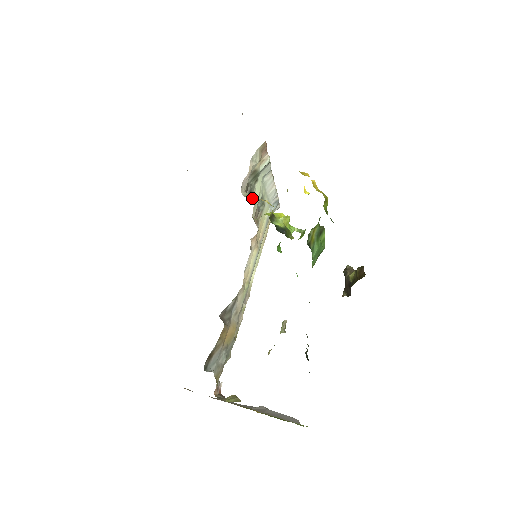
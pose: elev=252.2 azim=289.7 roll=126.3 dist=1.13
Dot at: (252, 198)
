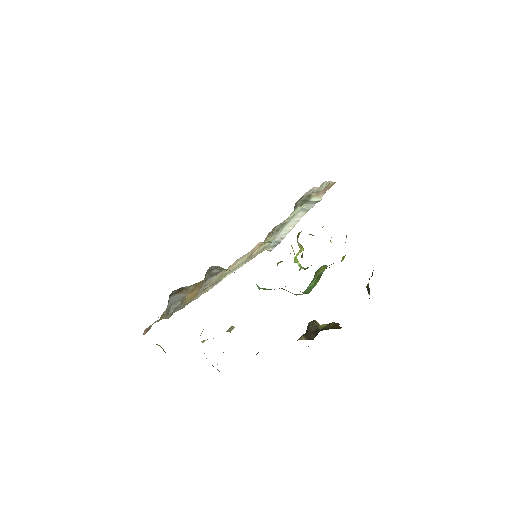
Dot at: occluded
